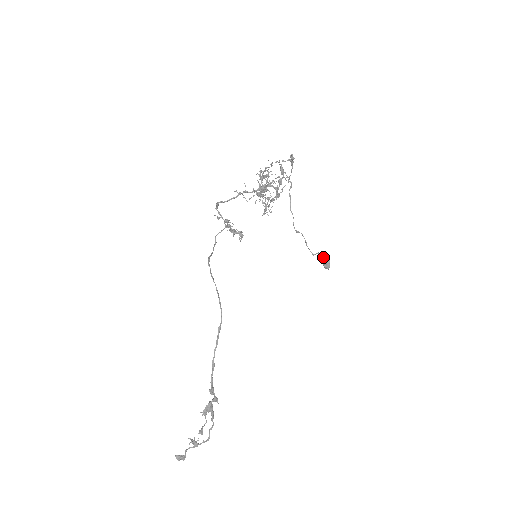
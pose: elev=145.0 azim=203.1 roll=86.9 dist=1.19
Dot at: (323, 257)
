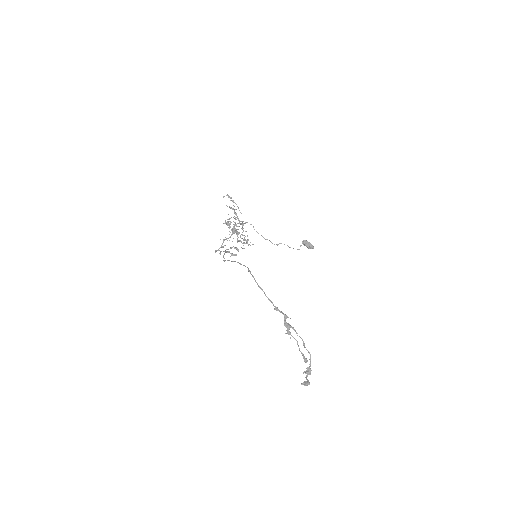
Dot at: (303, 243)
